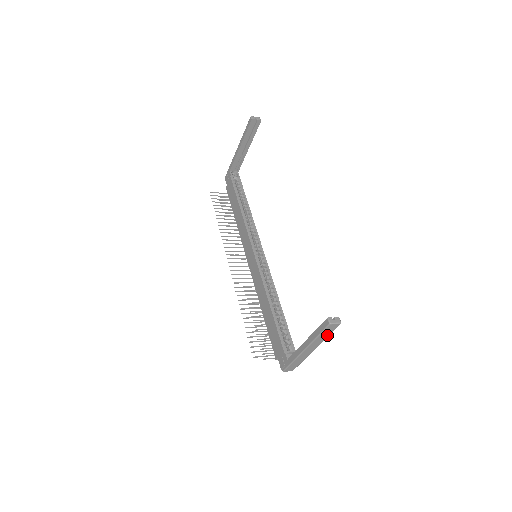
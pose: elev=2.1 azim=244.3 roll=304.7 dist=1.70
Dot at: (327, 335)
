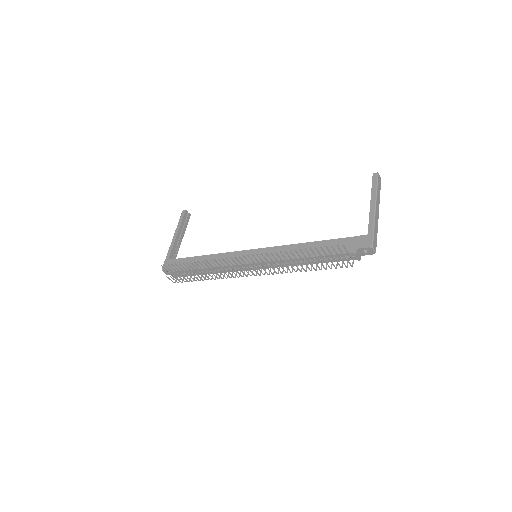
Dot at: (379, 192)
